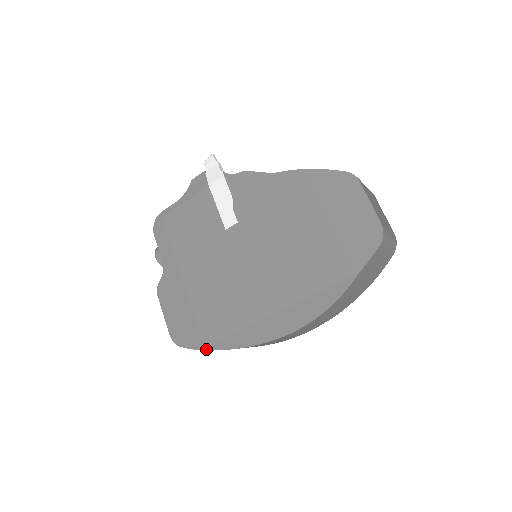
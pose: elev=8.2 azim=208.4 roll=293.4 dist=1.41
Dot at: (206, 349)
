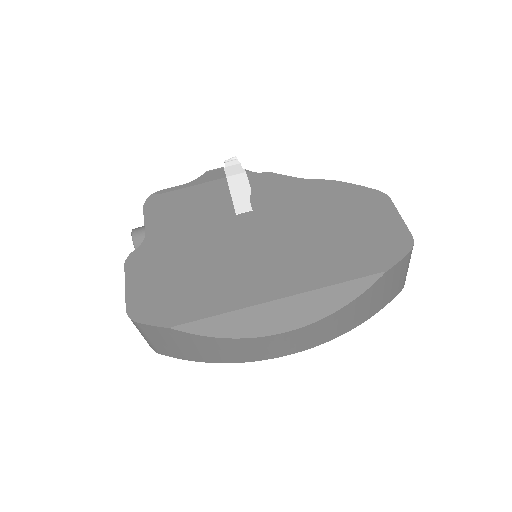
Dot at: (175, 327)
